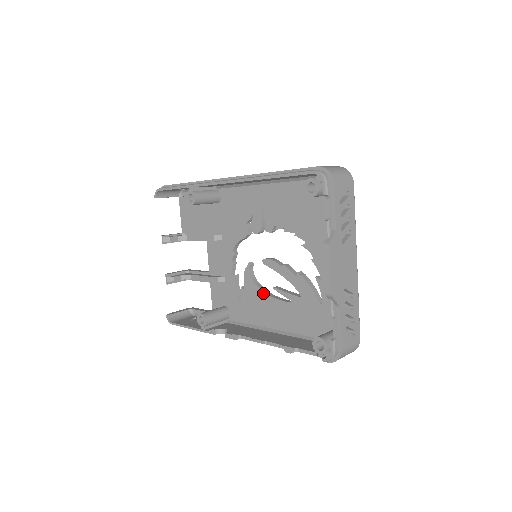
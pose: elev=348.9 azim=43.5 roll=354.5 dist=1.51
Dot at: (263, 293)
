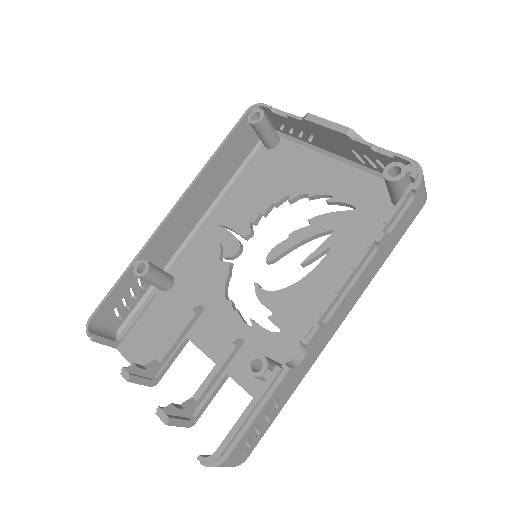
Dot at: (297, 284)
